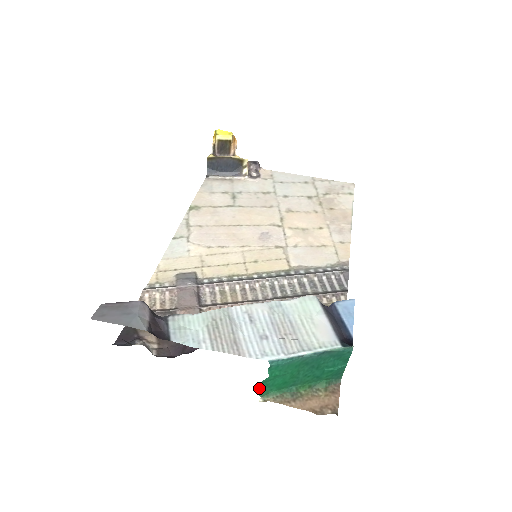
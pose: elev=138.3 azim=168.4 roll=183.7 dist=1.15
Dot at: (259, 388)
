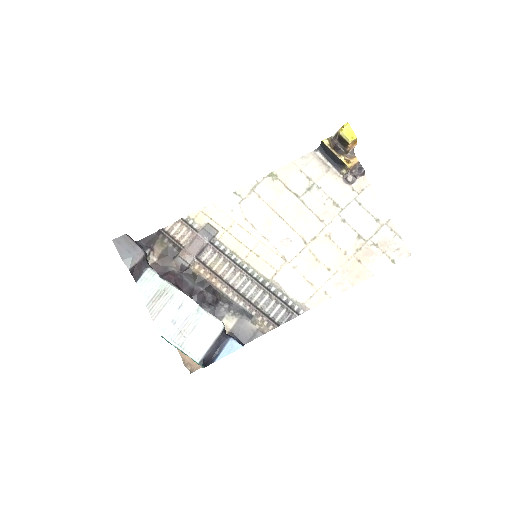
Dot at: occluded
